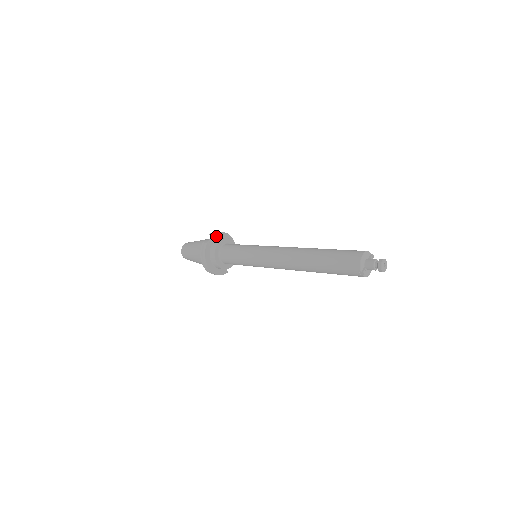
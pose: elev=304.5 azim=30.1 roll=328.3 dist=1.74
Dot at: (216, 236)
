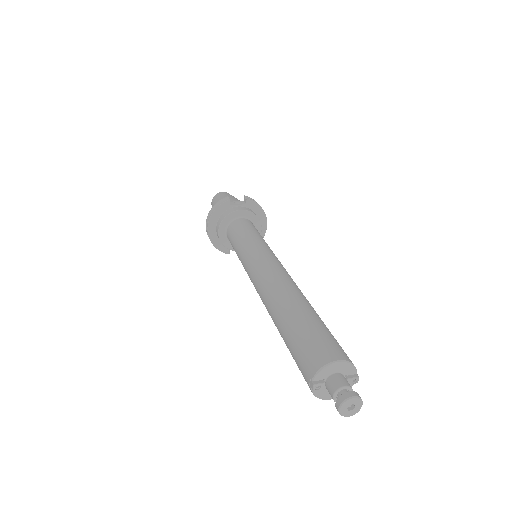
Dot at: (248, 203)
